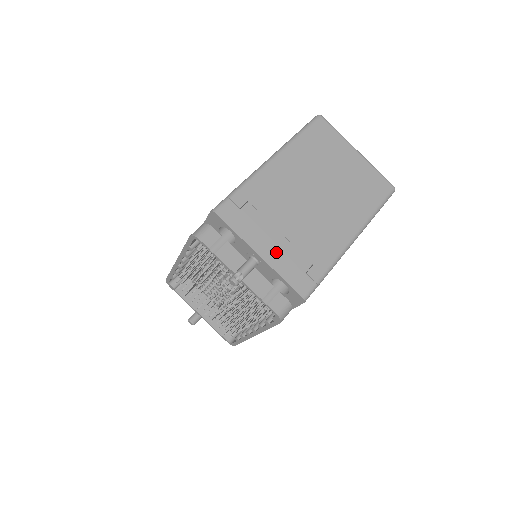
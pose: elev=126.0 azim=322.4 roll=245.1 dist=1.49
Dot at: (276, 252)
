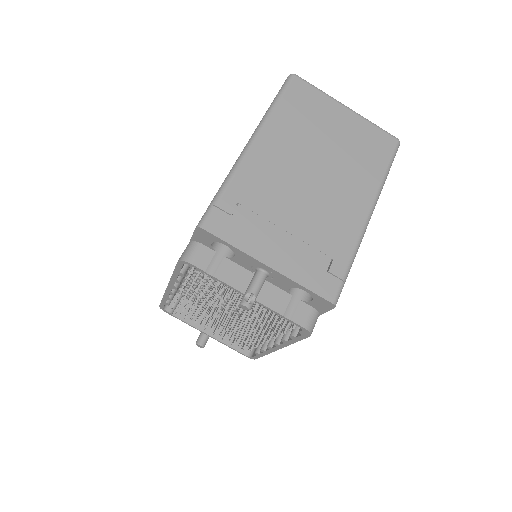
Dot at: (287, 256)
